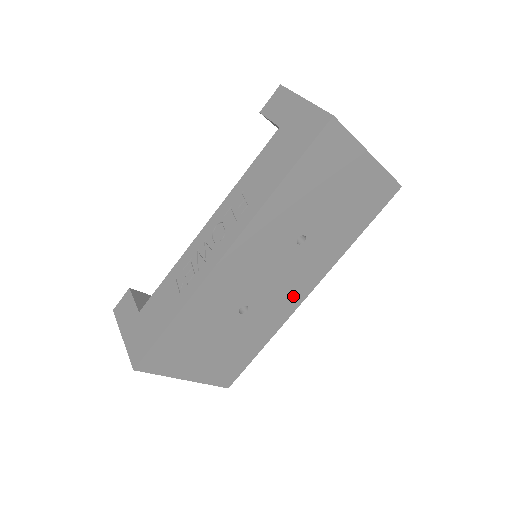
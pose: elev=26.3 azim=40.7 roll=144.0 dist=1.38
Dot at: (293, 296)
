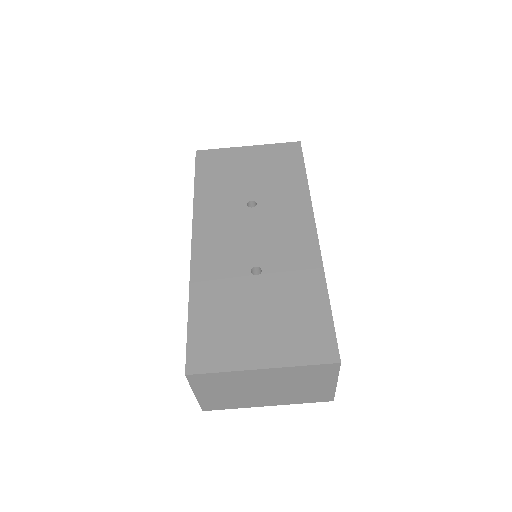
Dot at: (300, 240)
